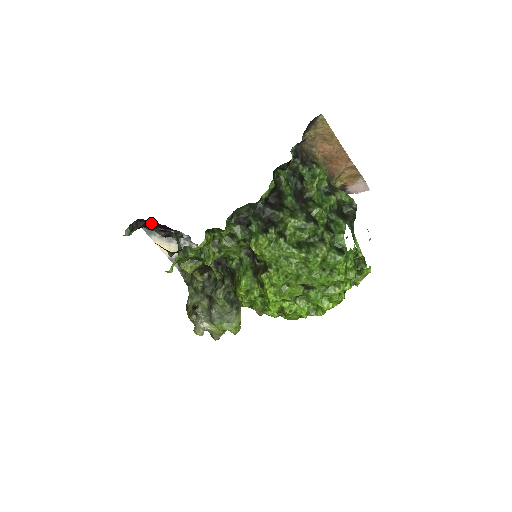
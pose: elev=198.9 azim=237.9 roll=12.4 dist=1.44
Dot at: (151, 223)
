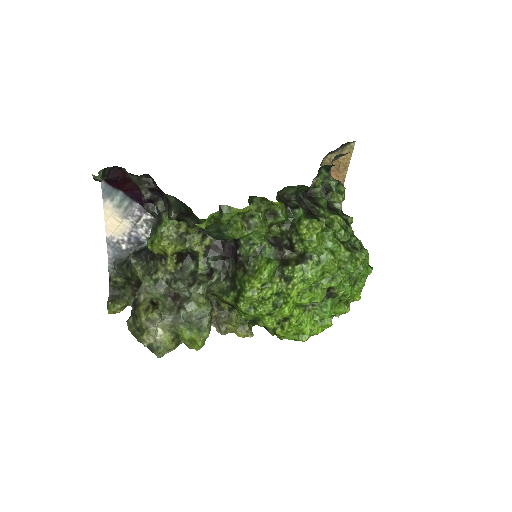
Dot at: (125, 180)
